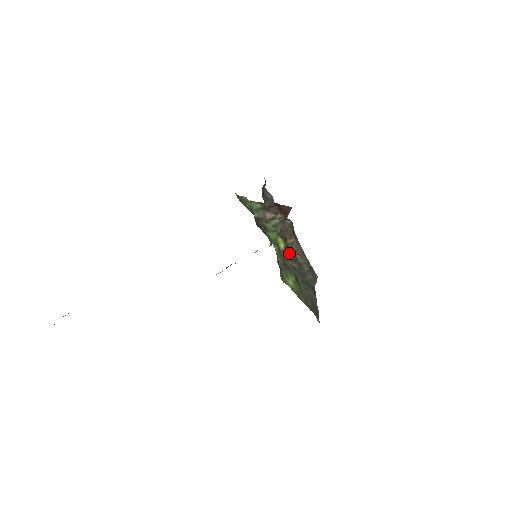
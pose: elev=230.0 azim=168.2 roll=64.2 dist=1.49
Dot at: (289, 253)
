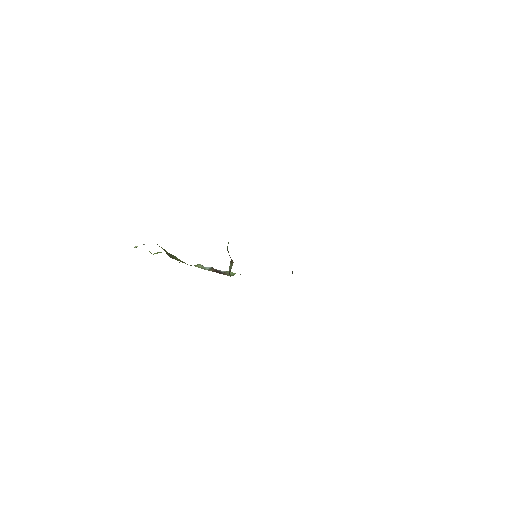
Dot at: occluded
